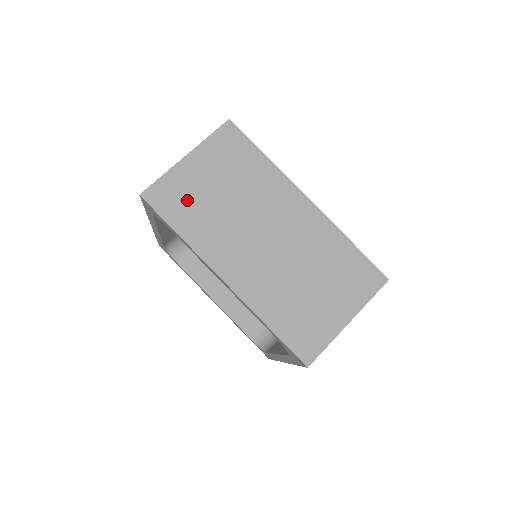
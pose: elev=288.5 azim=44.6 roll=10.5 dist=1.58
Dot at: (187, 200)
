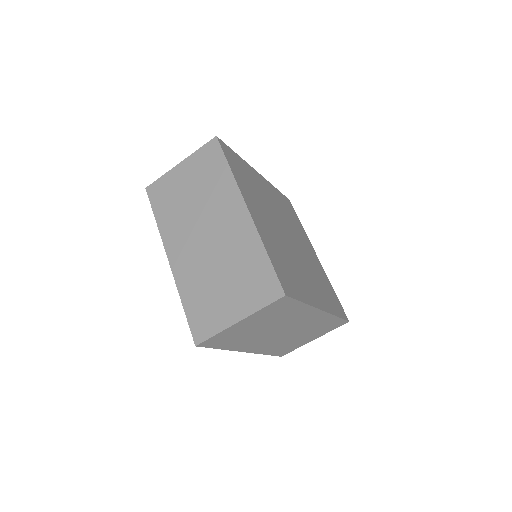
Dot at: (233, 337)
